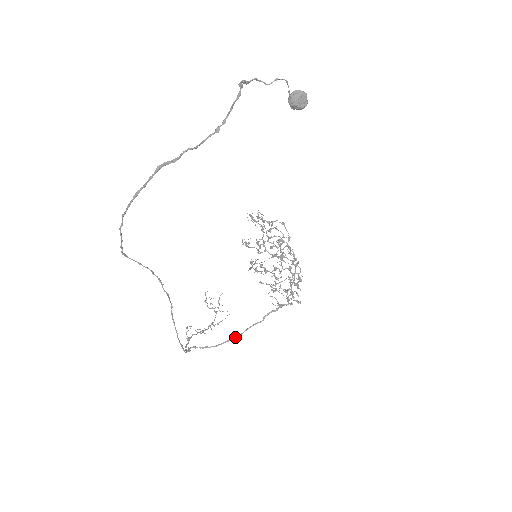
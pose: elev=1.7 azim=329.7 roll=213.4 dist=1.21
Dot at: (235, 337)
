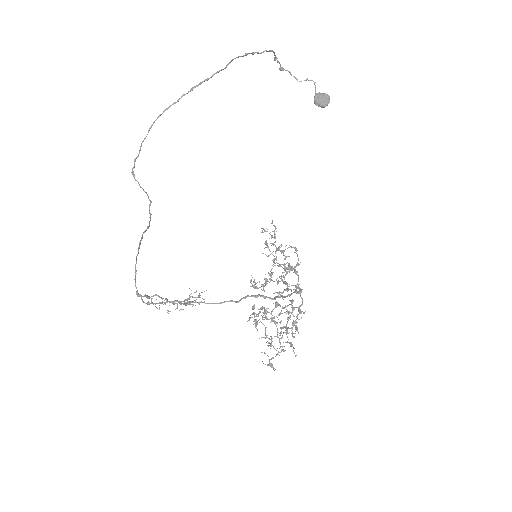
Dot at: (198, 302)
